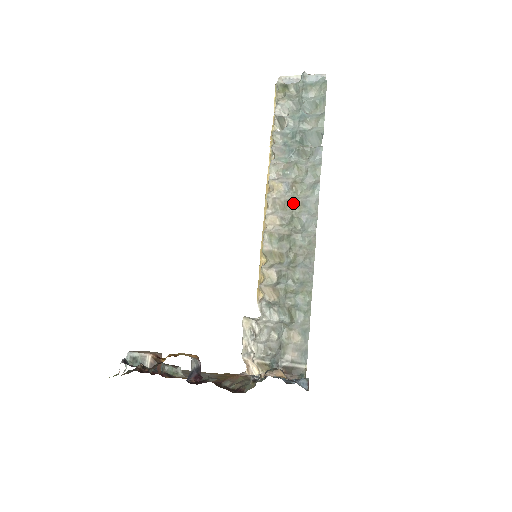
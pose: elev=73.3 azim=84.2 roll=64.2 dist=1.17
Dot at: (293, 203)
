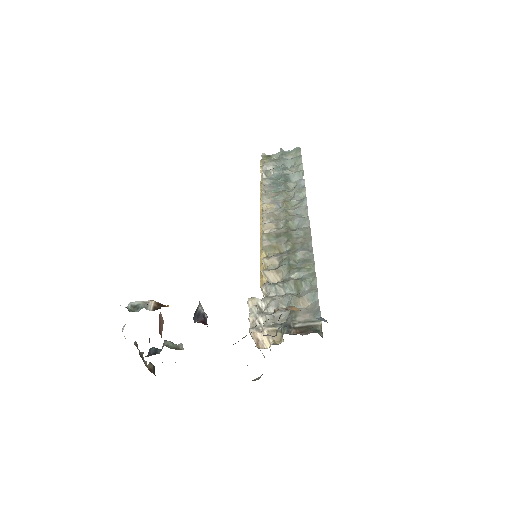
Dot at: (286, 213)
